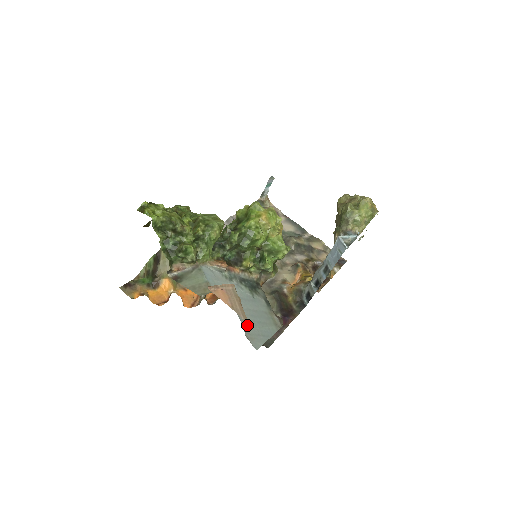
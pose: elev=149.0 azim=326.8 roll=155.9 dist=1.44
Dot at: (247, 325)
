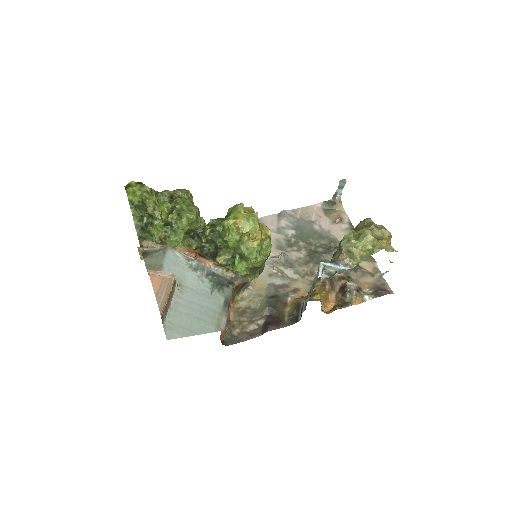
Dot at: (176, 315)
